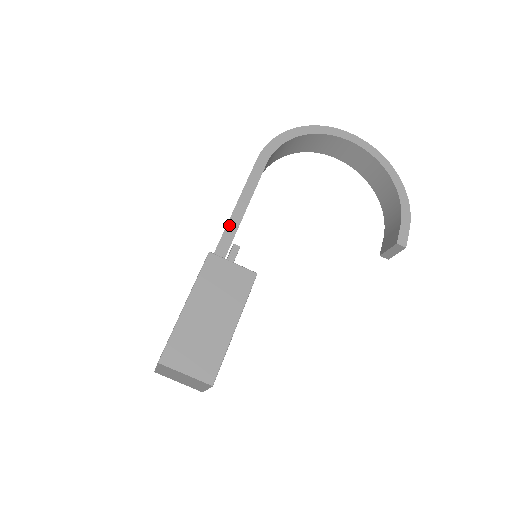
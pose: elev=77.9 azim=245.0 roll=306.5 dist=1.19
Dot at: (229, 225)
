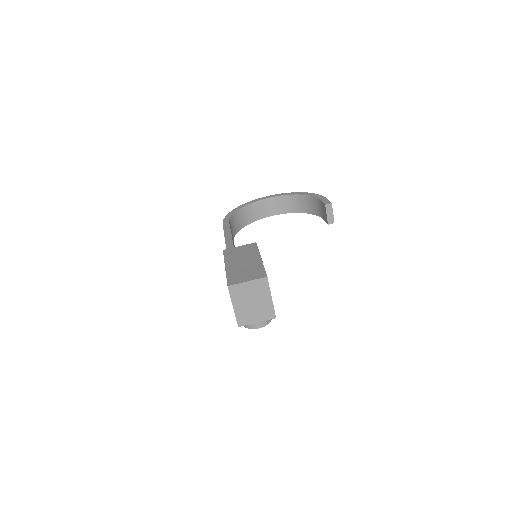
Dot at: (227, 243)
